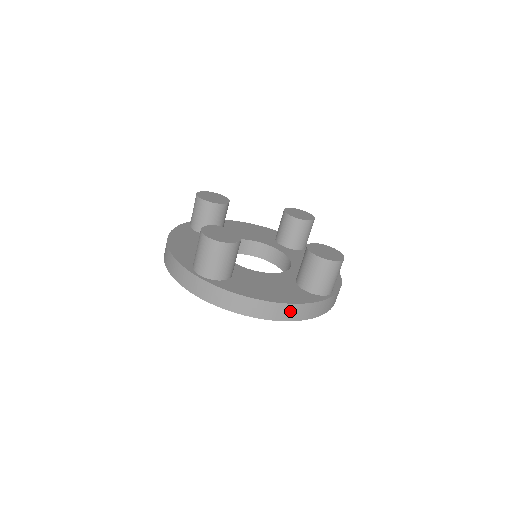
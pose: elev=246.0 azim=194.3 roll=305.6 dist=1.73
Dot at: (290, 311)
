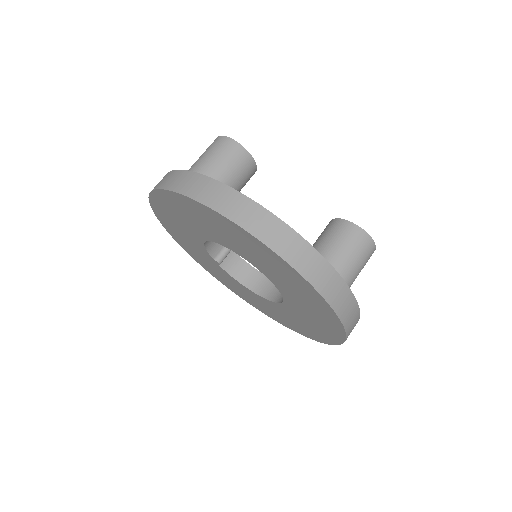
Dot at: (286, 240)
